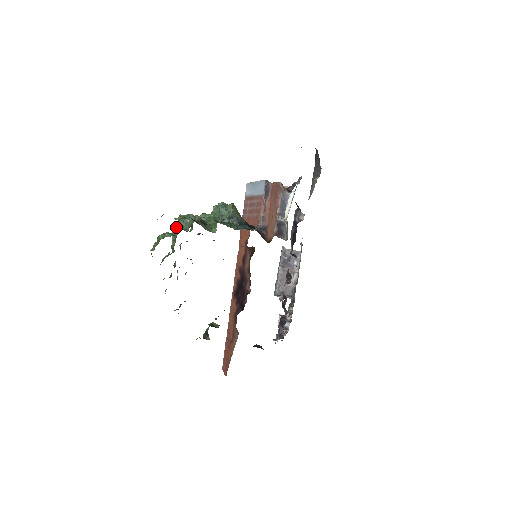
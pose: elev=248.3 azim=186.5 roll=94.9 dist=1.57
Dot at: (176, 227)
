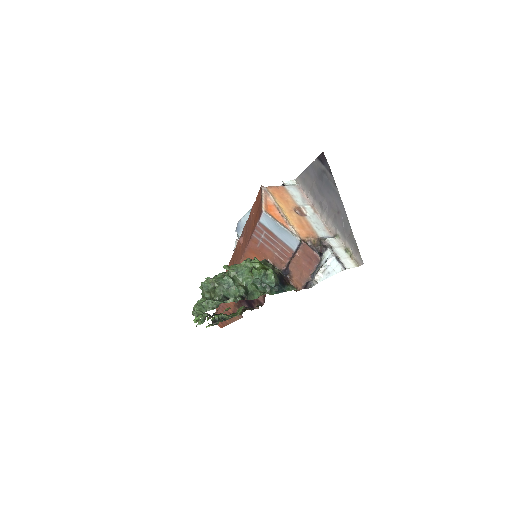
Dot at: (215, 291)
